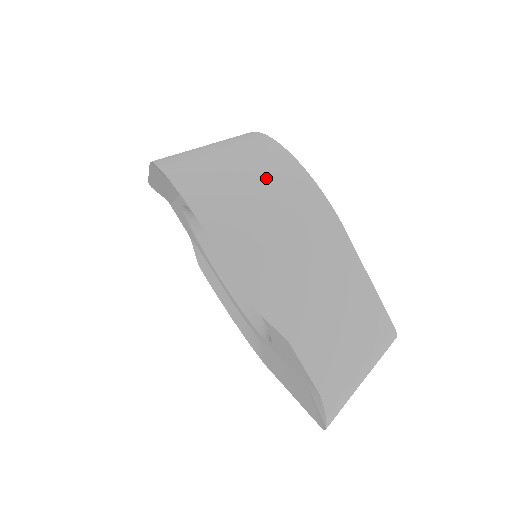
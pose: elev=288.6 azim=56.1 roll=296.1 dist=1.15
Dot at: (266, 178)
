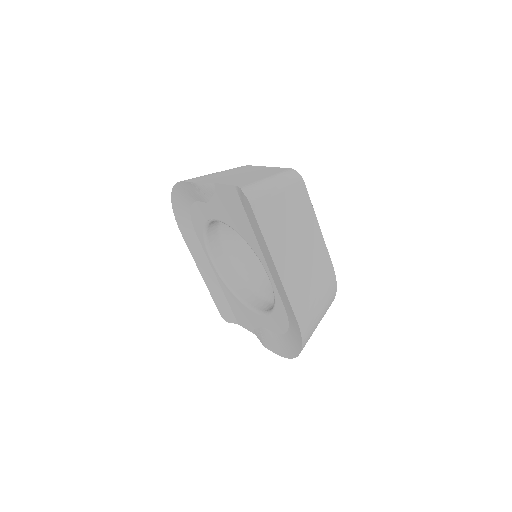
Dot at: occluded
